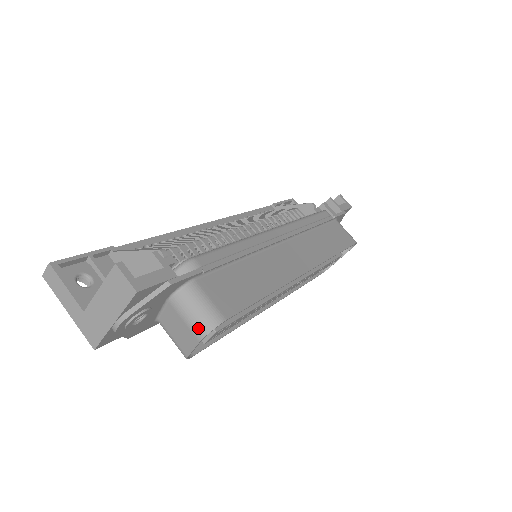
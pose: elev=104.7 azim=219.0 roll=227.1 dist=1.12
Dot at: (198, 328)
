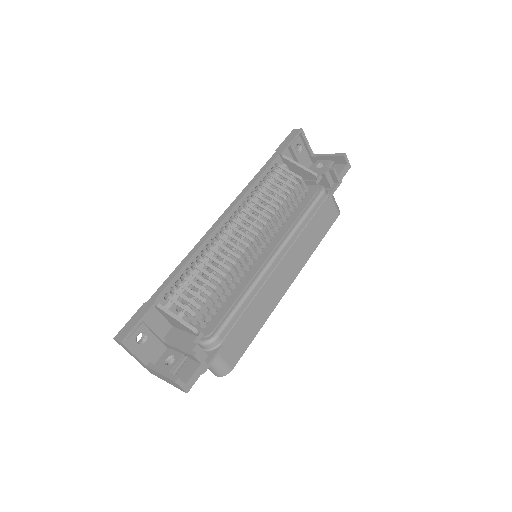
Dot at: (215, 373)
